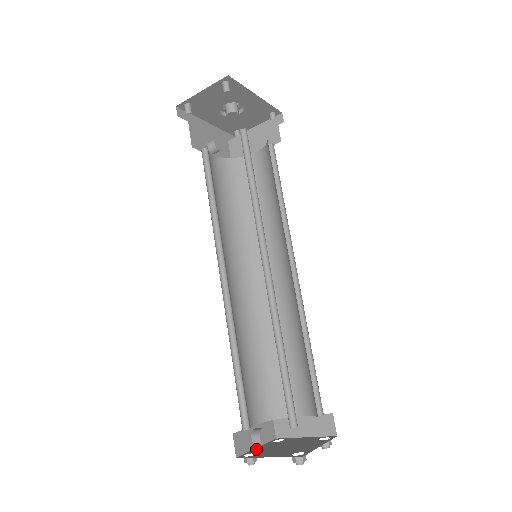
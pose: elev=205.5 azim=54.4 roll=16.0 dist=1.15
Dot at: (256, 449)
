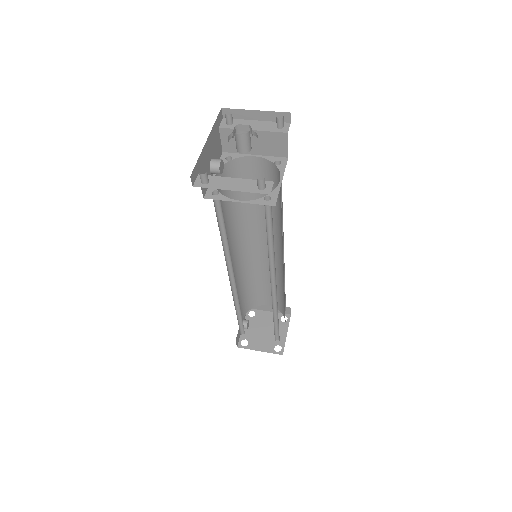
Dot at: occluded
